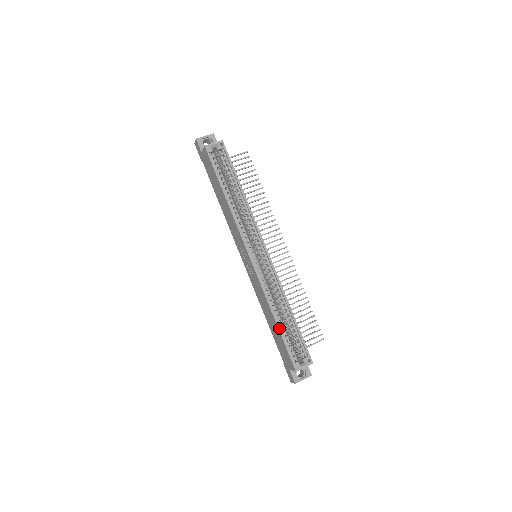
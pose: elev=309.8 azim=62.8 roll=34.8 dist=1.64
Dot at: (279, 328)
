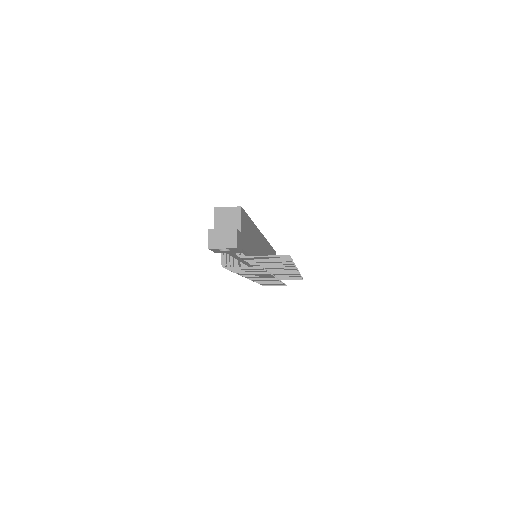
Dot at: occluded
